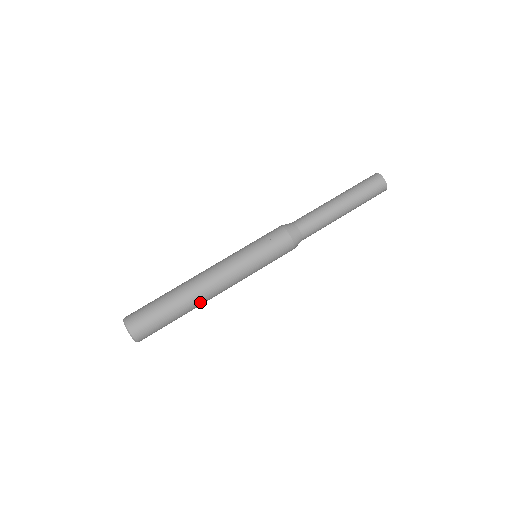
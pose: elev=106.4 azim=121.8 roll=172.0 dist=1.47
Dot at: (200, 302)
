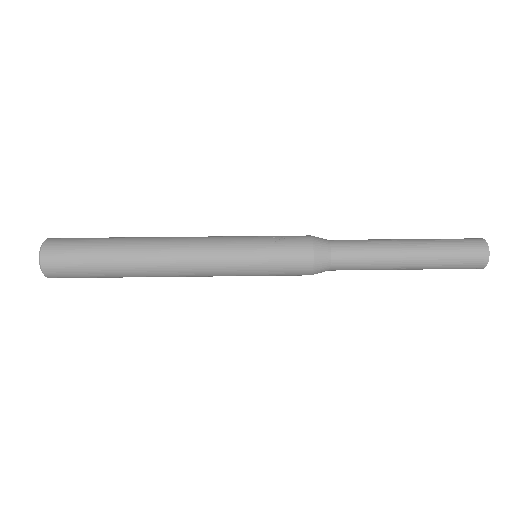
Dot at: (148, 265)
